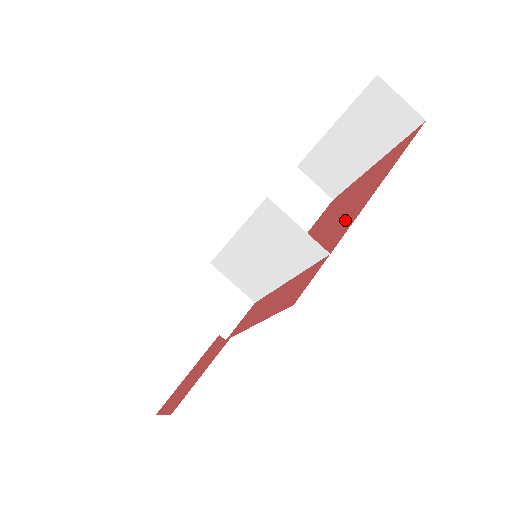
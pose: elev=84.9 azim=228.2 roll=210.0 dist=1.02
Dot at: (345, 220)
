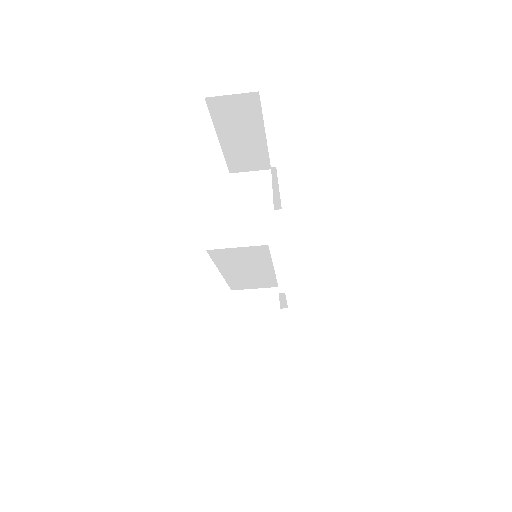
Dot at: occluded
